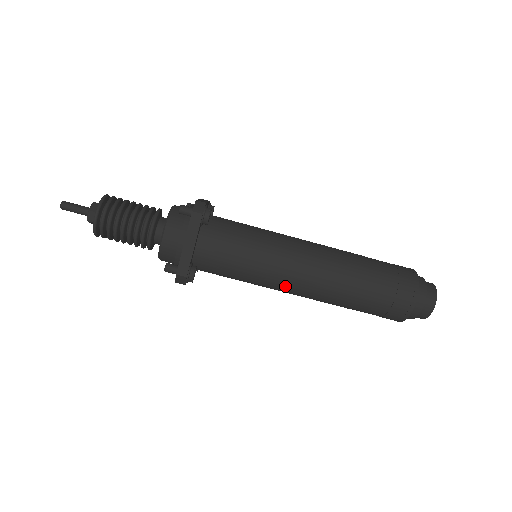
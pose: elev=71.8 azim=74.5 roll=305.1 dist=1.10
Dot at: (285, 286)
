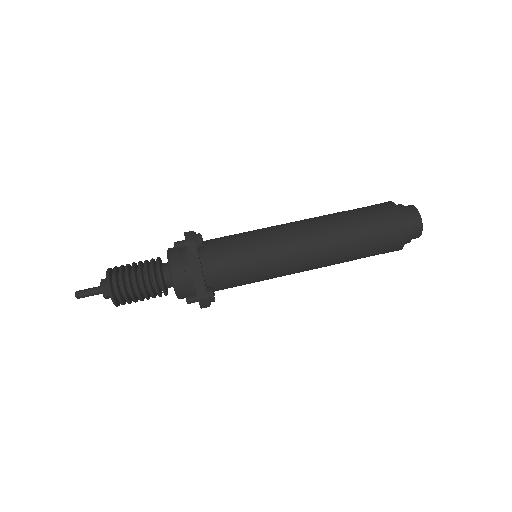
Dot at: (292, 266)
